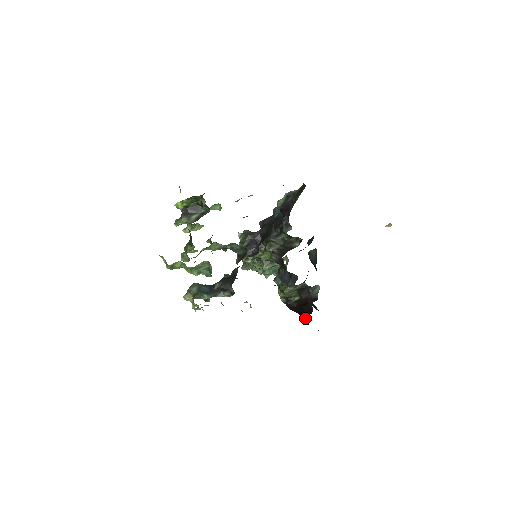
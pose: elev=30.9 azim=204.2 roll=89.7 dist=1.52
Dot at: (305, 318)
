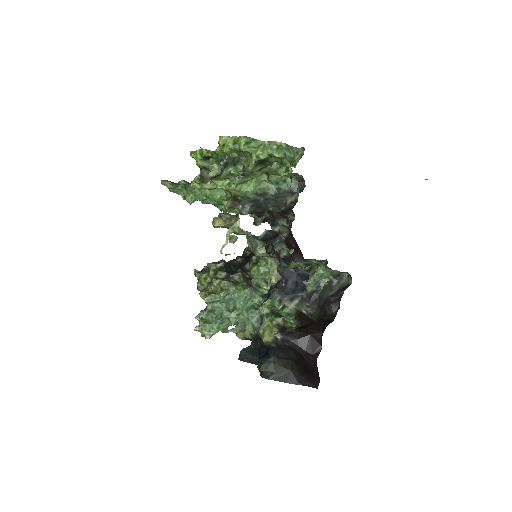
Dot at: (316, 341)
